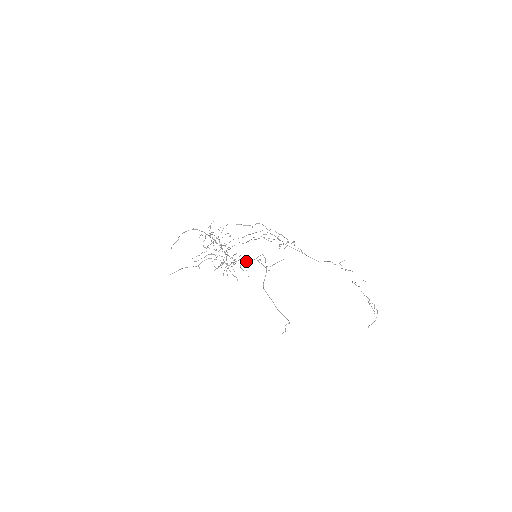
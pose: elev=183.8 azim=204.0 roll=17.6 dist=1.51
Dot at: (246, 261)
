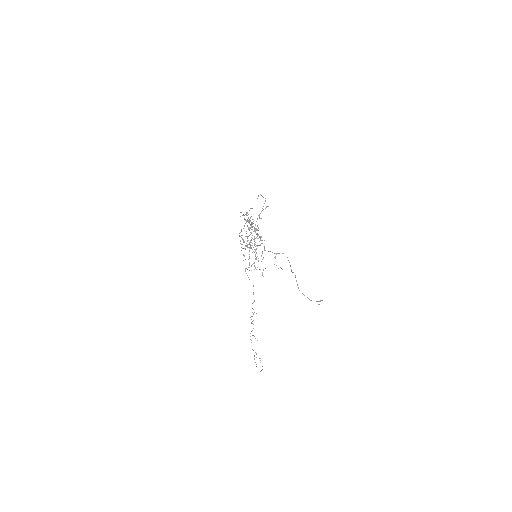
Dot at: occluded
